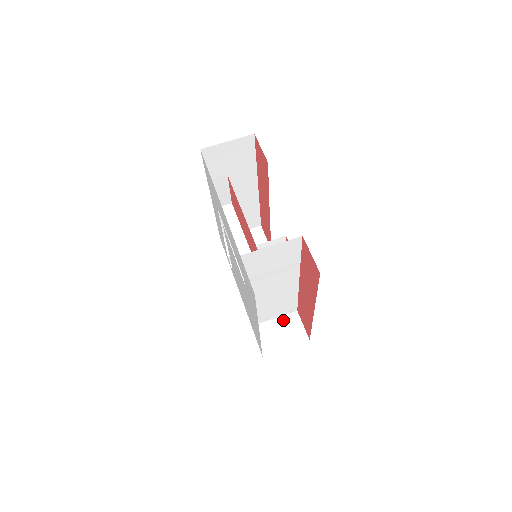
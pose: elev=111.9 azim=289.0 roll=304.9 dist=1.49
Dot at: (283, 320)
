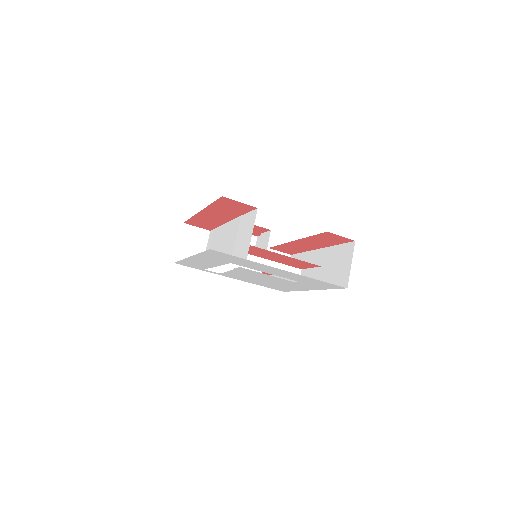
Dot at: occluded
